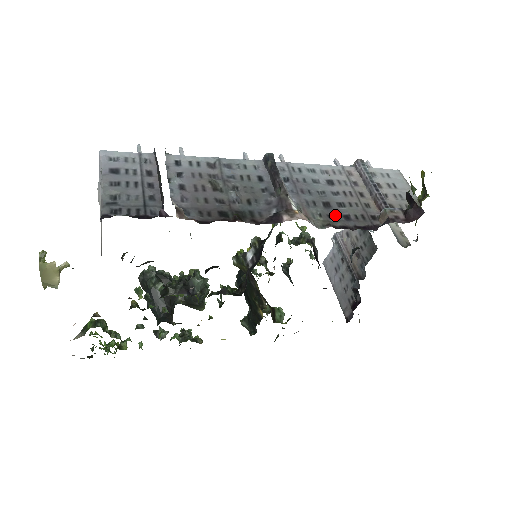
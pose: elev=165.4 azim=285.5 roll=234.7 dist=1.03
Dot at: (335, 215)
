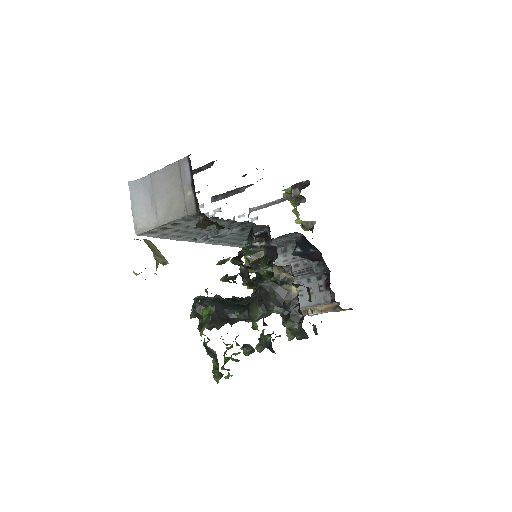
Dot at: occluded
